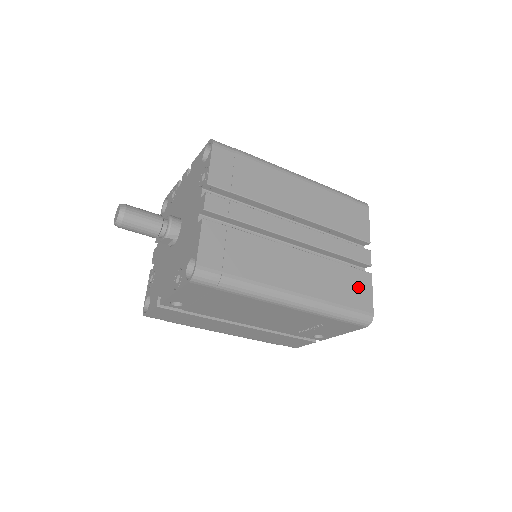
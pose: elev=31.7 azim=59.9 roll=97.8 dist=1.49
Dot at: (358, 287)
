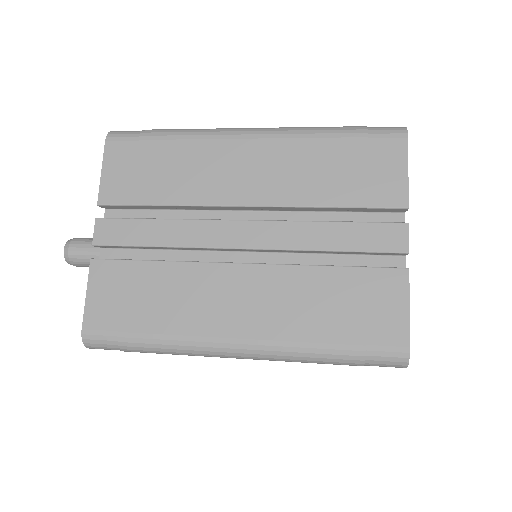
Dot at: (373, 302)
